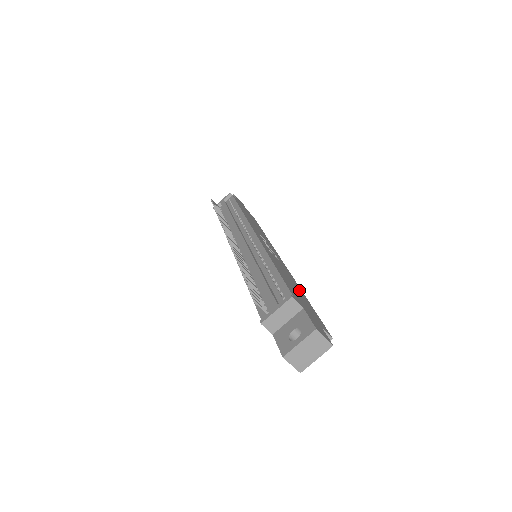
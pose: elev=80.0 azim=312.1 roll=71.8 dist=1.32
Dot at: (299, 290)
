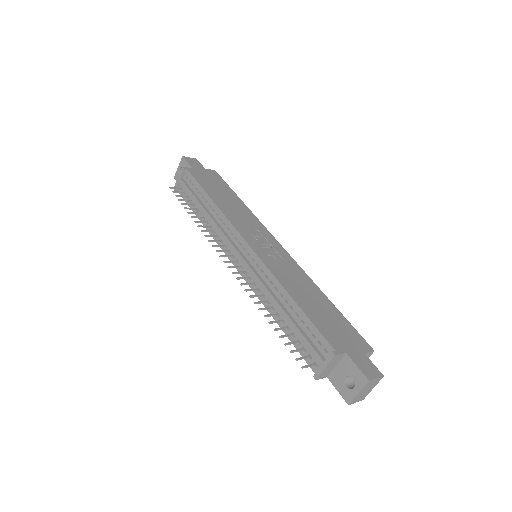
Dot at: (320, 298)
